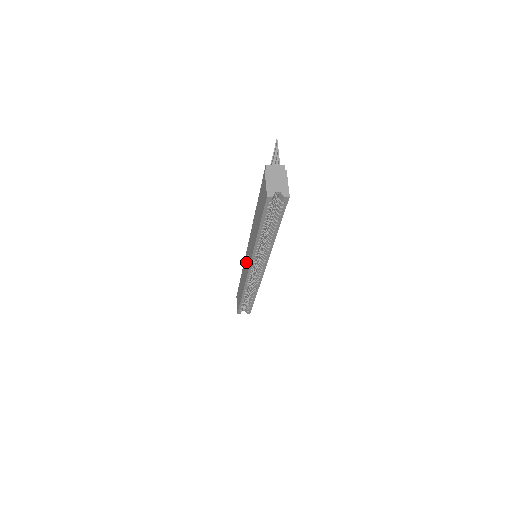
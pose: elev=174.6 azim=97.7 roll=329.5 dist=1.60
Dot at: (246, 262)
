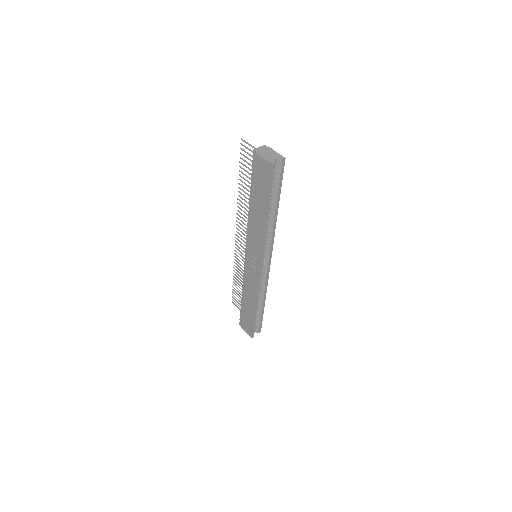
Dot at: (251, 266)
